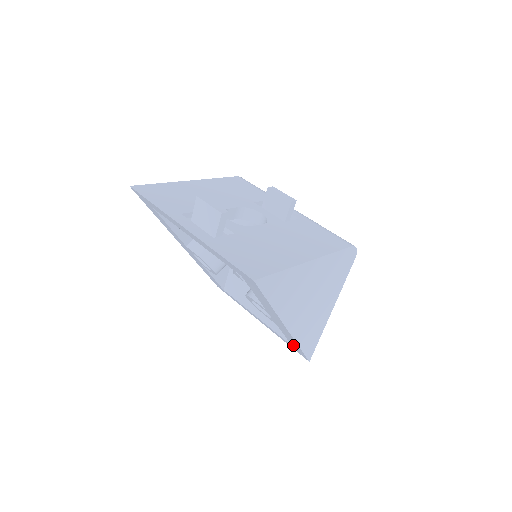
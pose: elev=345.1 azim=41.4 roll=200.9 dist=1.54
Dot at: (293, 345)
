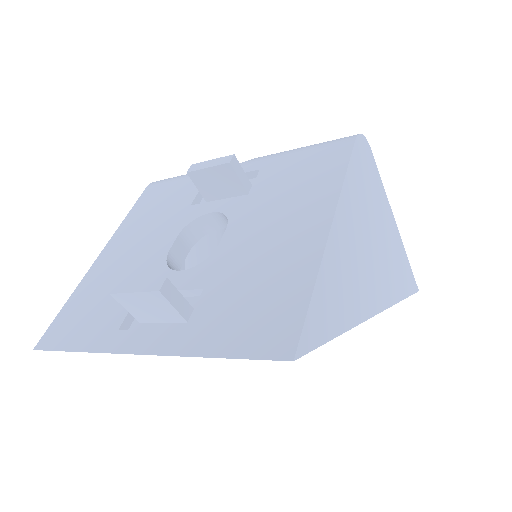
Dot at: occluded
